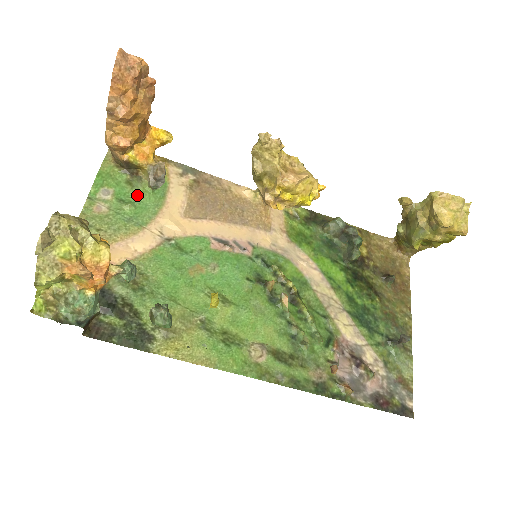
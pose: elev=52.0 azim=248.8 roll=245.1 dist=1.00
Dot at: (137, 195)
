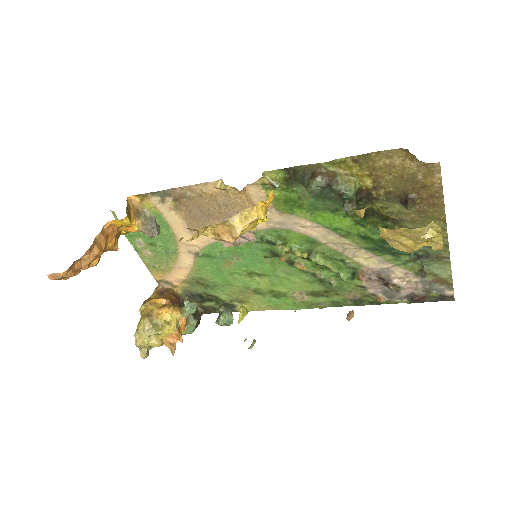
Dot at: occluded
